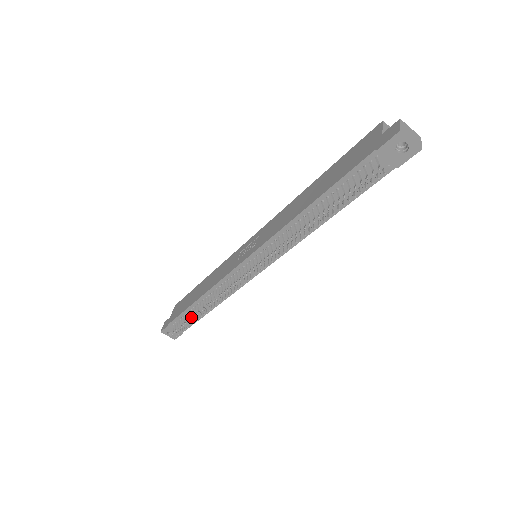
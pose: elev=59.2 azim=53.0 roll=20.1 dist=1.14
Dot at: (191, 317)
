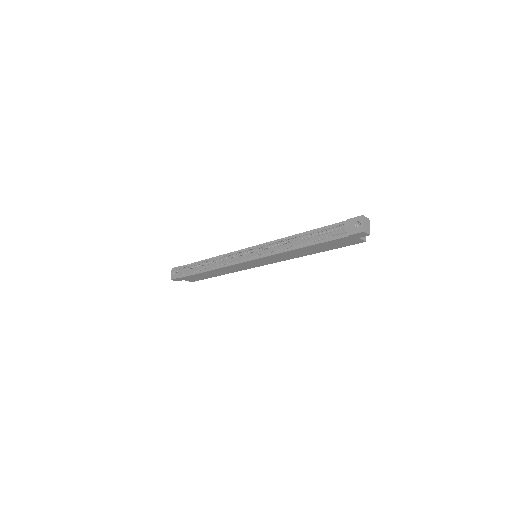
Dot at: occluded
